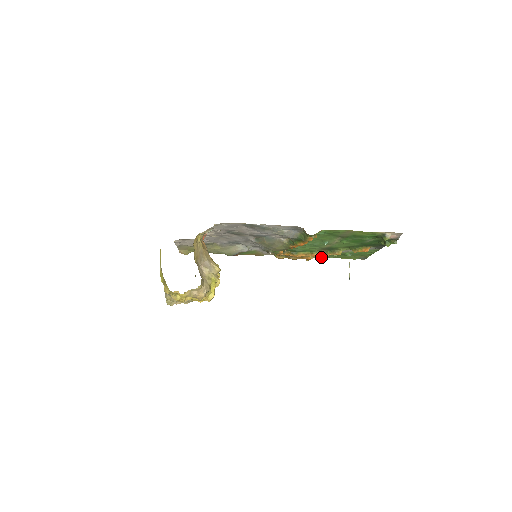
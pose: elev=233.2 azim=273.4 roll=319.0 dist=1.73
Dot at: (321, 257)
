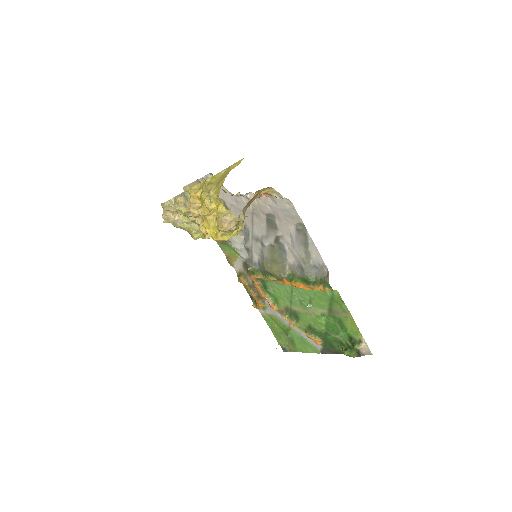
Dot at: (263, 315)
